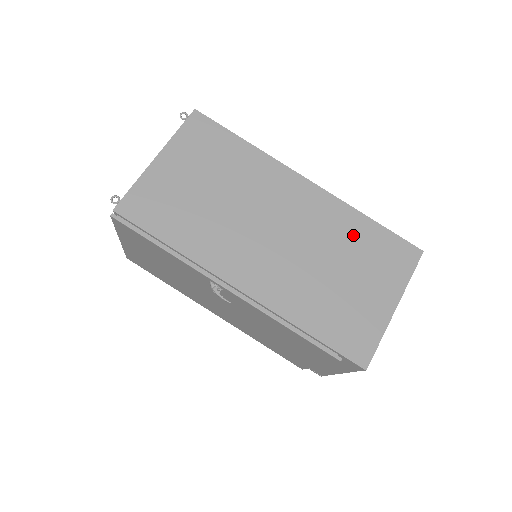
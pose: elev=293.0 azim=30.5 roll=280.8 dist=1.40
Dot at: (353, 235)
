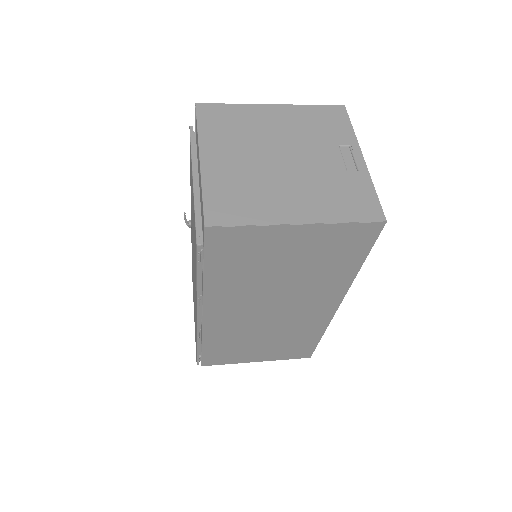
Dot at: occluded
